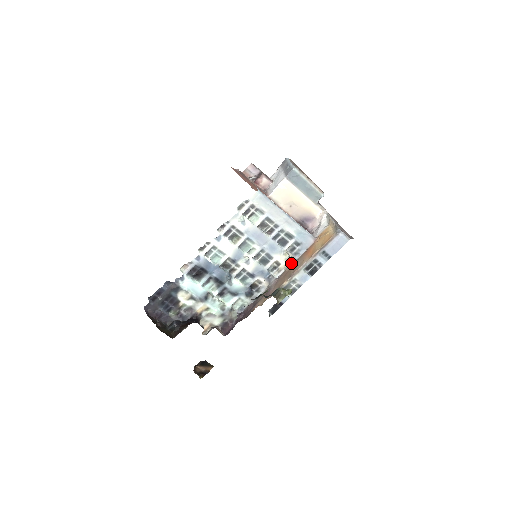
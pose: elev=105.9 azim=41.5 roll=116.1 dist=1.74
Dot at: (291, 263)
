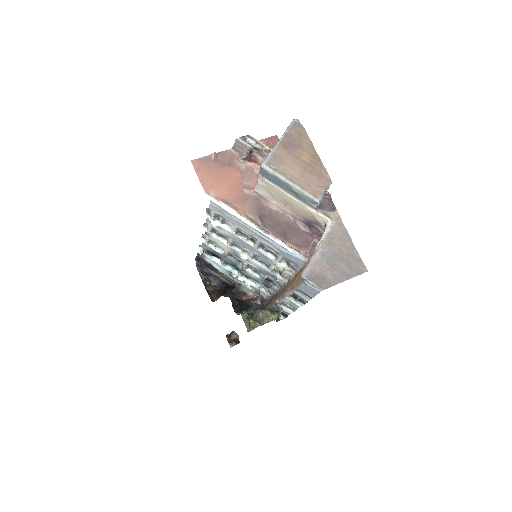
Dot at: (289, 277)
